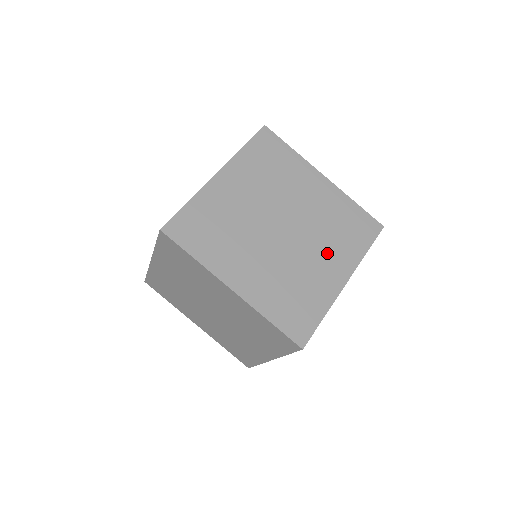
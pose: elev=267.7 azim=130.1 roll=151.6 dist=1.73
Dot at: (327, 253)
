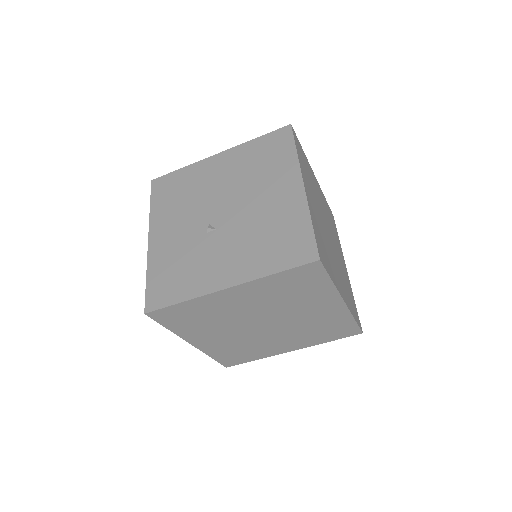
Dot at: (291, 339)
